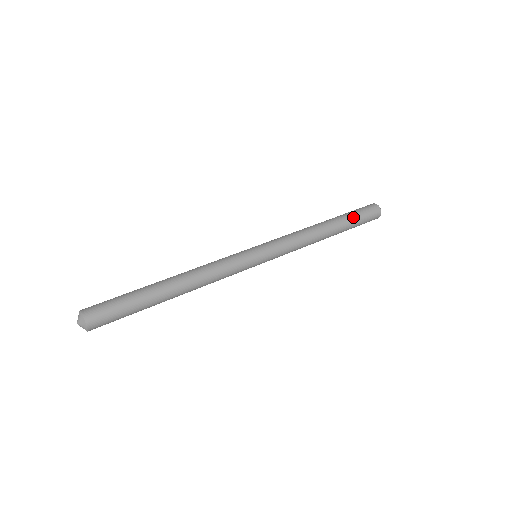
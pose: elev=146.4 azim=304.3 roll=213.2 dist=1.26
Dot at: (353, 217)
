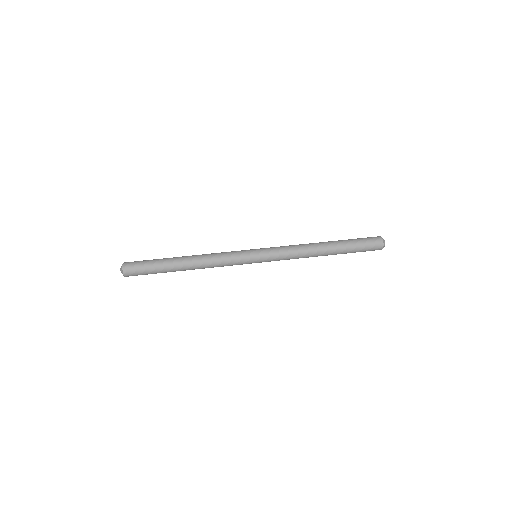
Dot at: (352, 242)
